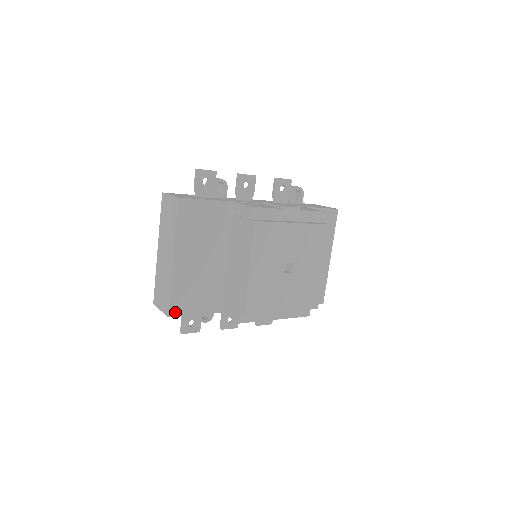
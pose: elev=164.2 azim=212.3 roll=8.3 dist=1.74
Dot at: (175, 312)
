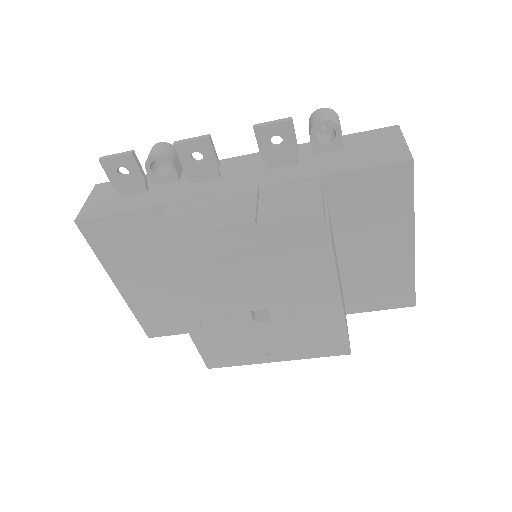
Dot at: (155, 333)
